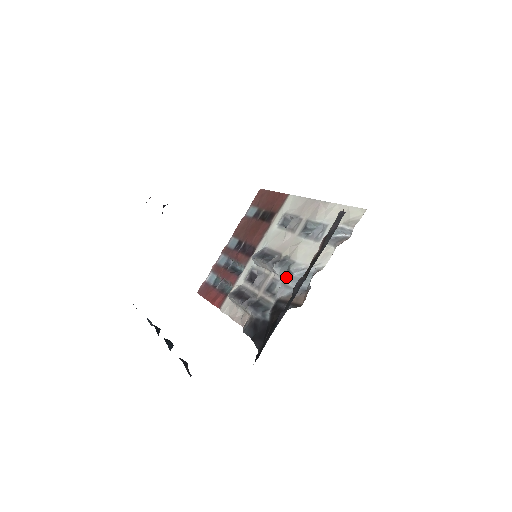
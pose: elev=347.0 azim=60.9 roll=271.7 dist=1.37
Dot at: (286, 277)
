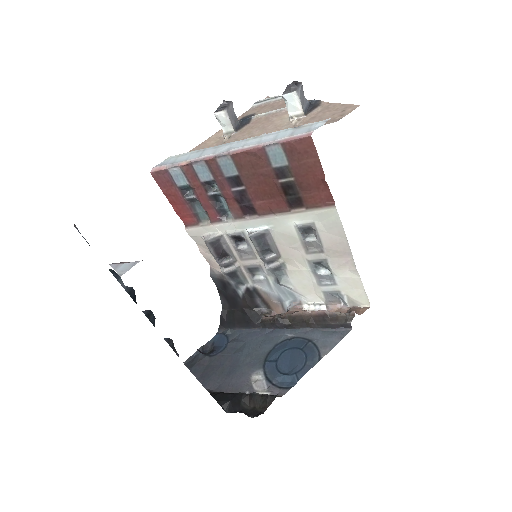
Dot at: (272, 279)
